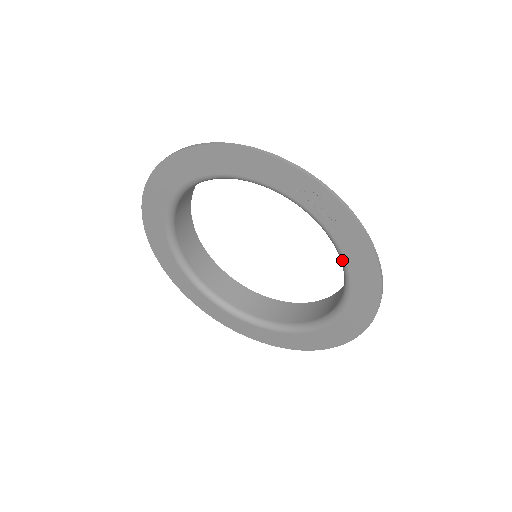
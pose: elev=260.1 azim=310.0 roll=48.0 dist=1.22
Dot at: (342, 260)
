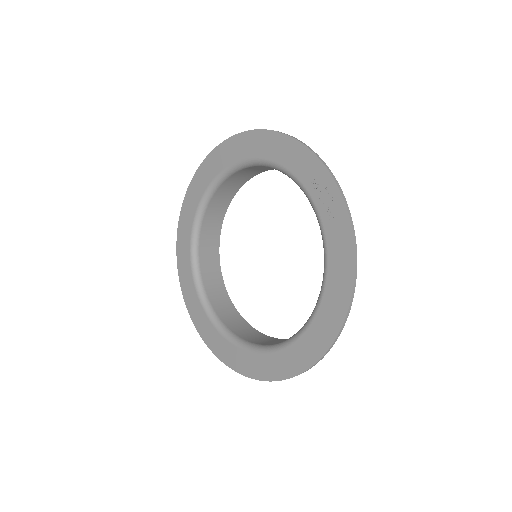
Dot at: (325, 266)
